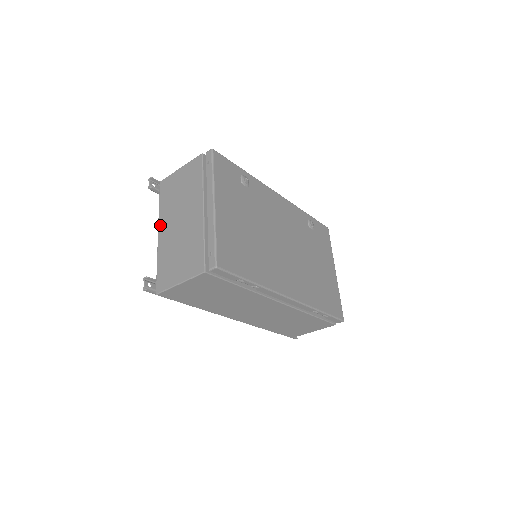
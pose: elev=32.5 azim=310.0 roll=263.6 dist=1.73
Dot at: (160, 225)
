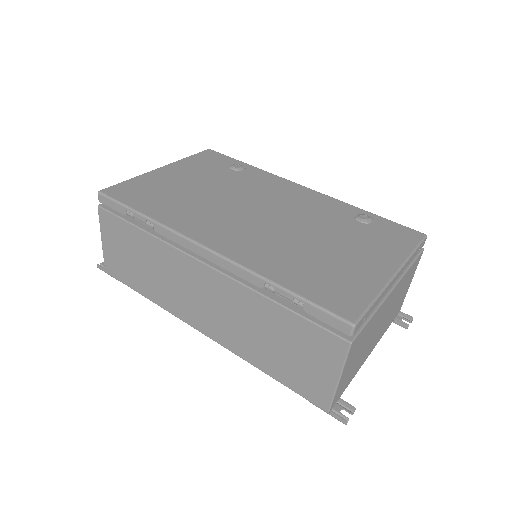
Dot at: occluded
